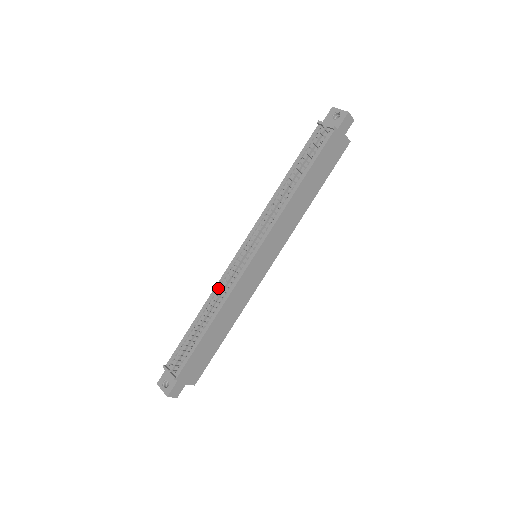
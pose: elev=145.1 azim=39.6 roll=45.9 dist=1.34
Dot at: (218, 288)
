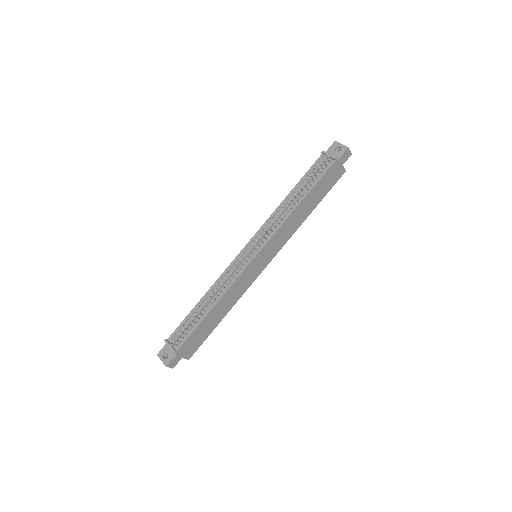
Dot at: (221, 279)
